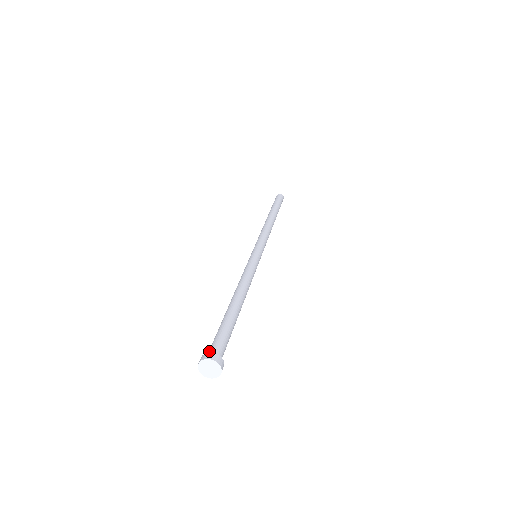
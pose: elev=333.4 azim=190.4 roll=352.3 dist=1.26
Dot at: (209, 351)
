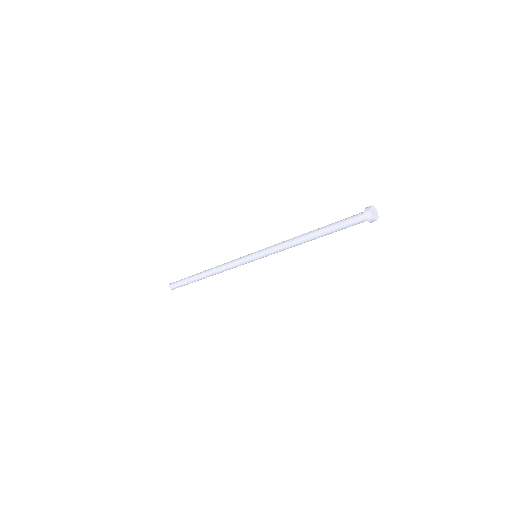
Dot at: (360, 213)
